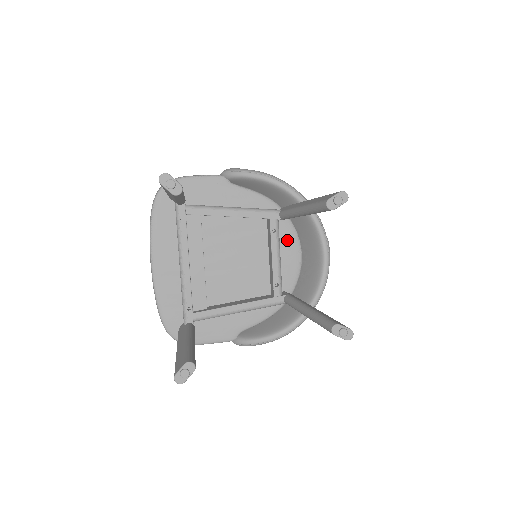
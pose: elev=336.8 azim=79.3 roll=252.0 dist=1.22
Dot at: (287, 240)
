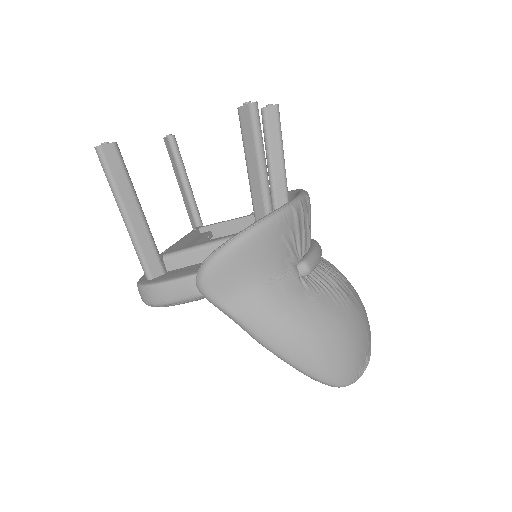
Dot at: occluded
